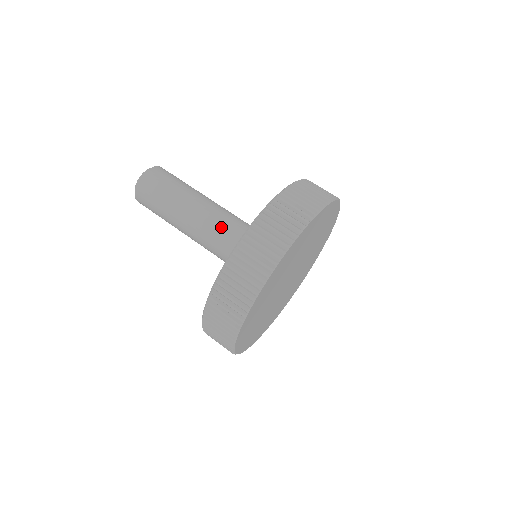
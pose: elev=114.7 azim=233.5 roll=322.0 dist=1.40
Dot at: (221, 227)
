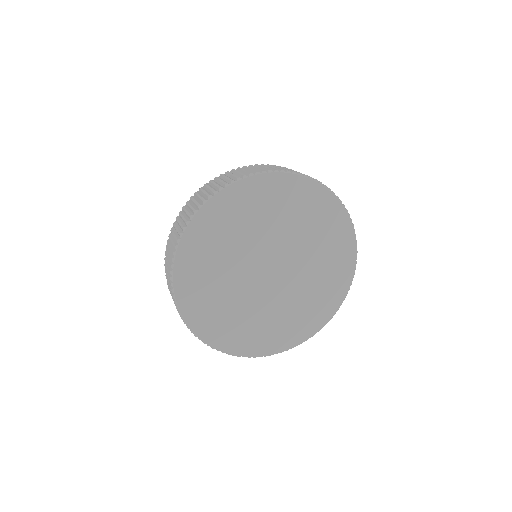
Dot at: occluded
